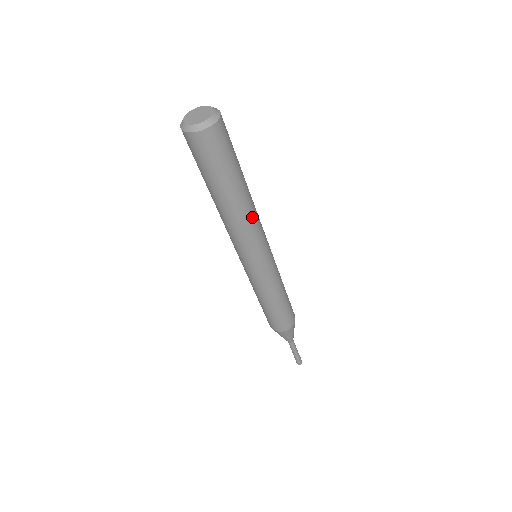
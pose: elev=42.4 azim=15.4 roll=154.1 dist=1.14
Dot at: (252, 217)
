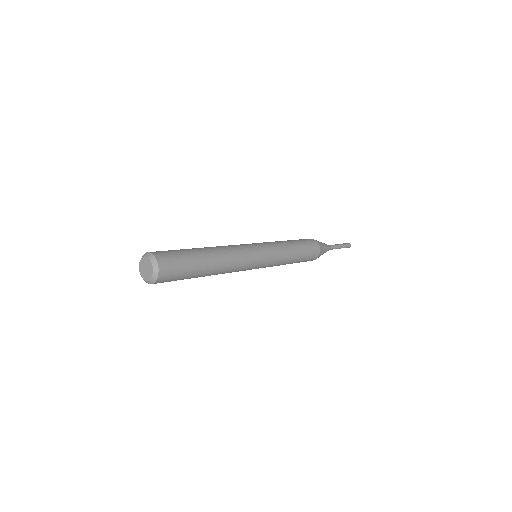
Dot at: (229, 268)
